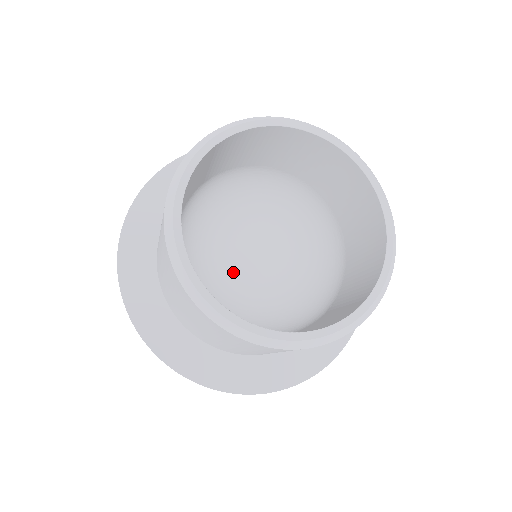
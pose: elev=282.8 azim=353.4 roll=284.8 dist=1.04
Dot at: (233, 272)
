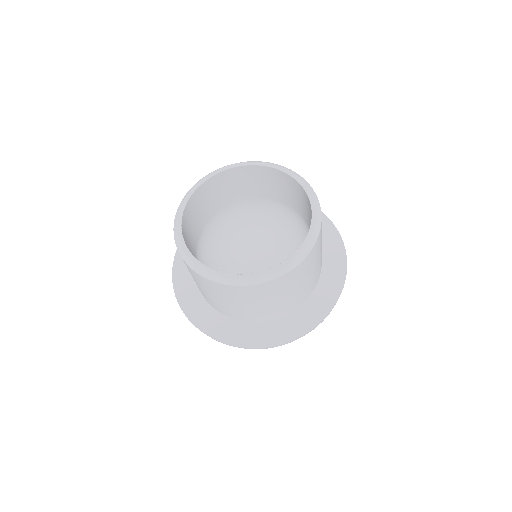
Dot at: occluded
